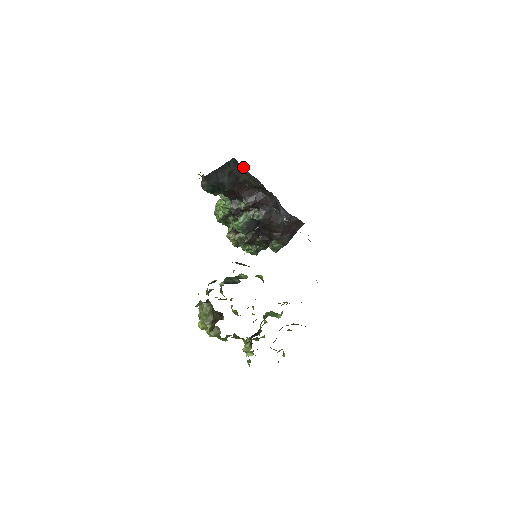
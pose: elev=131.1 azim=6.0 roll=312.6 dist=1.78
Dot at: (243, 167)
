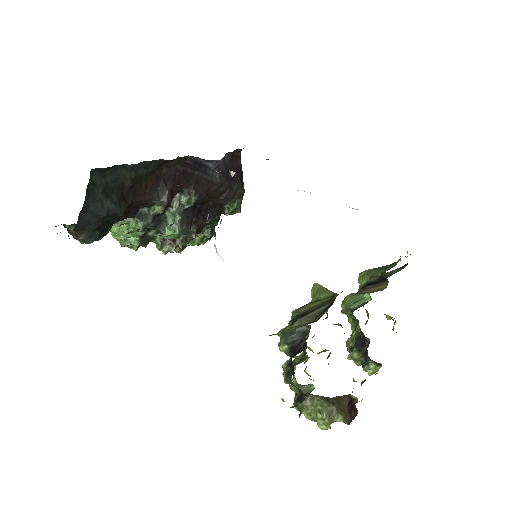
Dot at: (115, 166)
